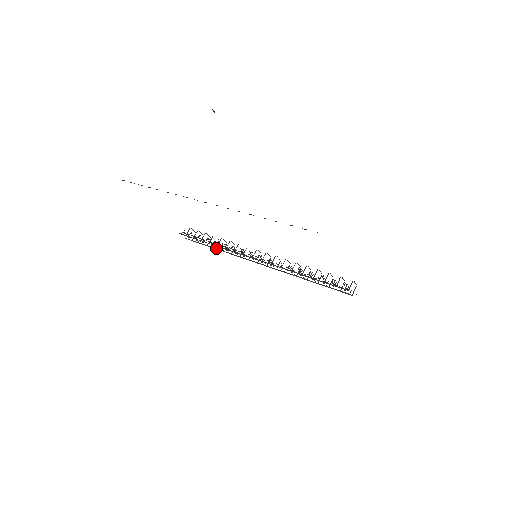
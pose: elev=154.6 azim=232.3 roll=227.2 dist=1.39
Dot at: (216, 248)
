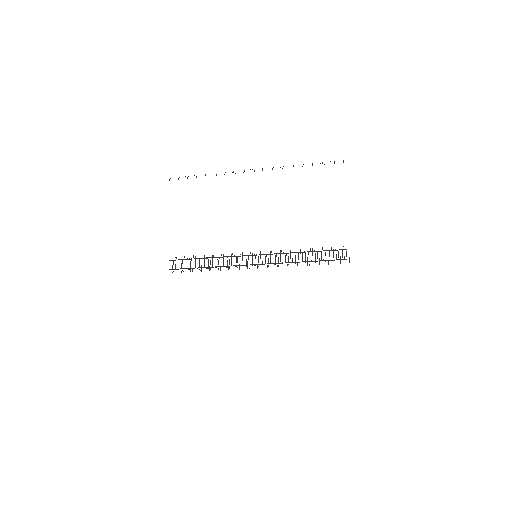
Dot at: (208, 267)
